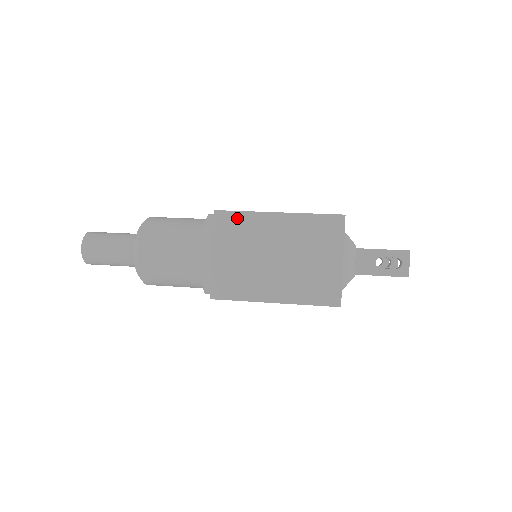
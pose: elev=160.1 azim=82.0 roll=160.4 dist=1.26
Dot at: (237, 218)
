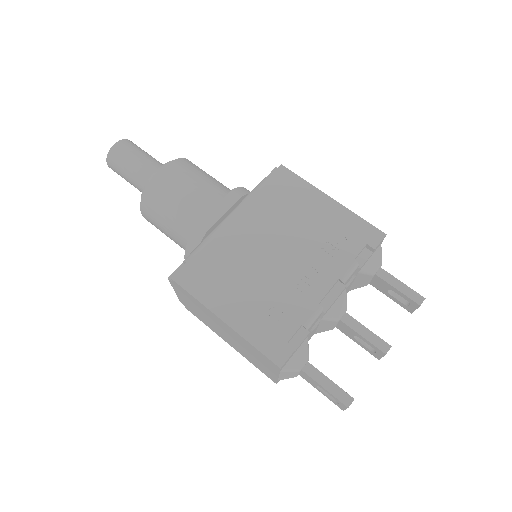
Dot at: (190, 296)
